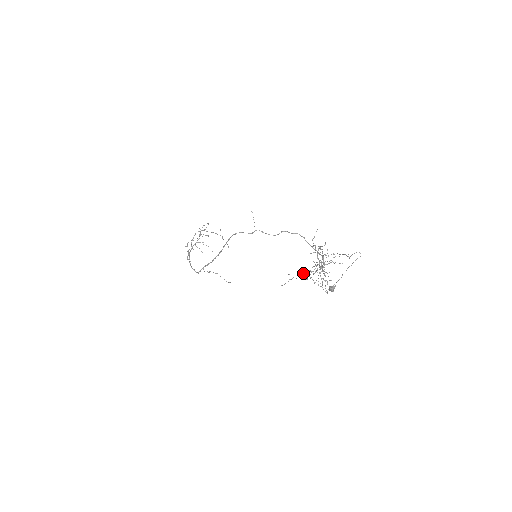
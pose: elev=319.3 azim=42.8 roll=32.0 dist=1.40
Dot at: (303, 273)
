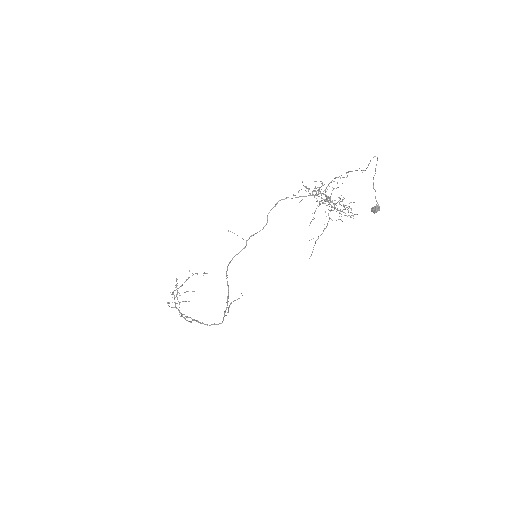
Dot at: (324, 224)
